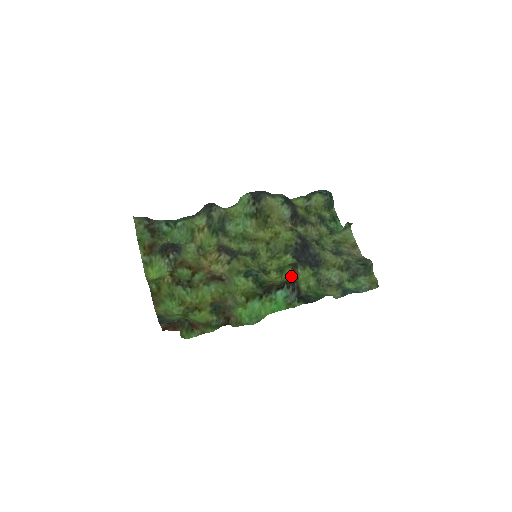
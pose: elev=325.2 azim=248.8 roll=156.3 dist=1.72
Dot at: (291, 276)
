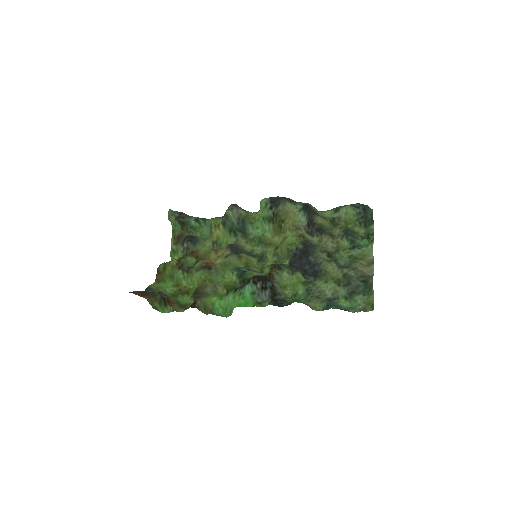
Dot at: (266, 274)
